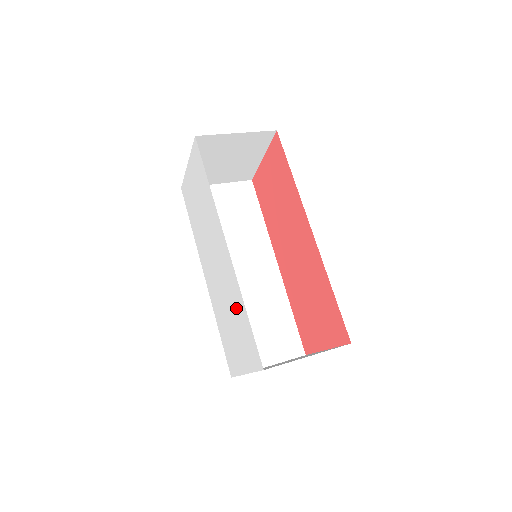
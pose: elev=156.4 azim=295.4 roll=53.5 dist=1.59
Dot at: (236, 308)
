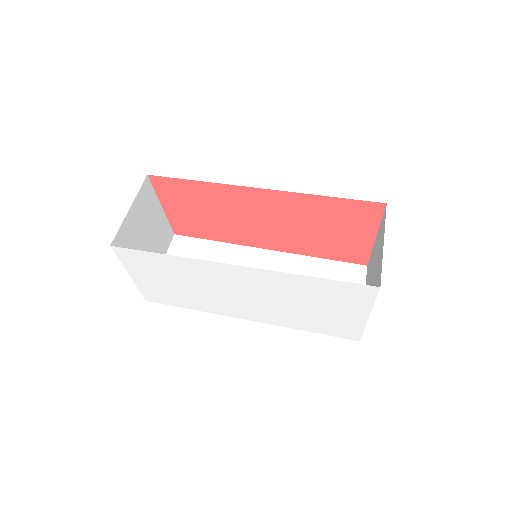
Dot at: (303, 291)
